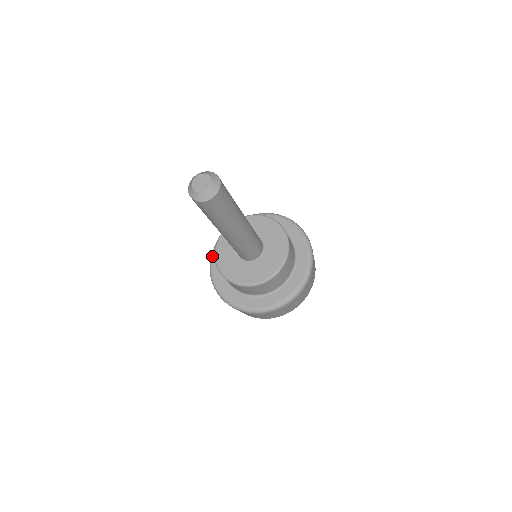
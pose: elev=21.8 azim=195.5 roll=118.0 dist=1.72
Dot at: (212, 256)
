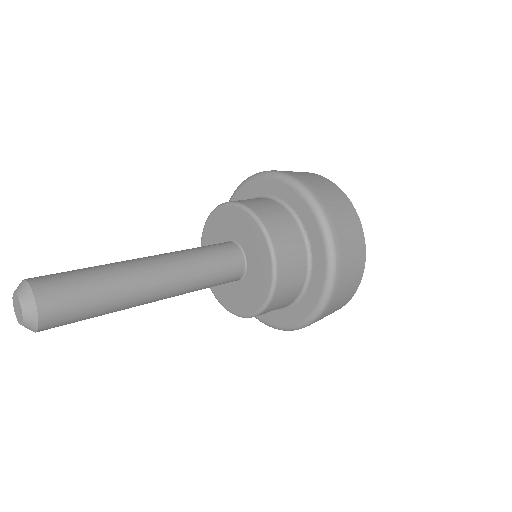
Dot at: occluded
